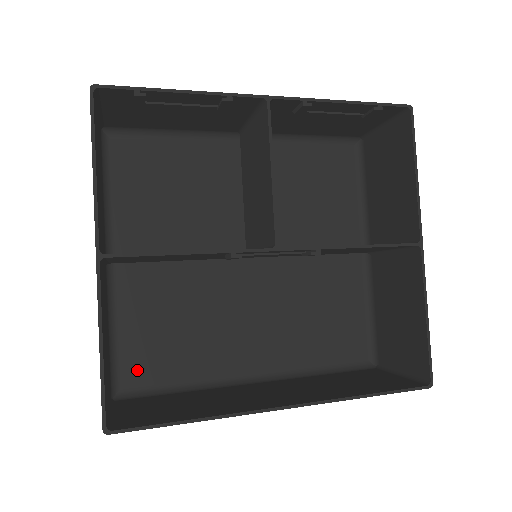
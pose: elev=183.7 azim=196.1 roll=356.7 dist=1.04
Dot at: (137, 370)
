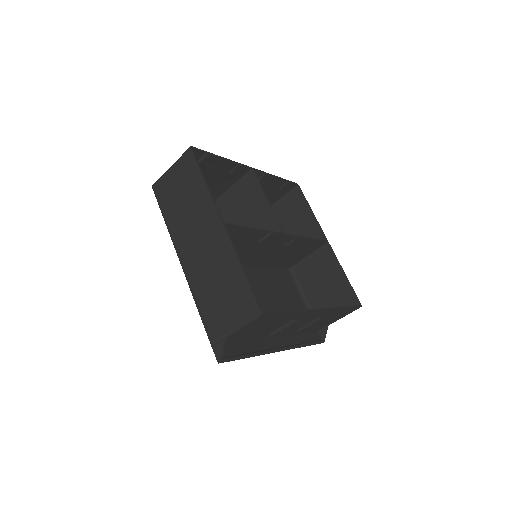
Dot at: occluded
